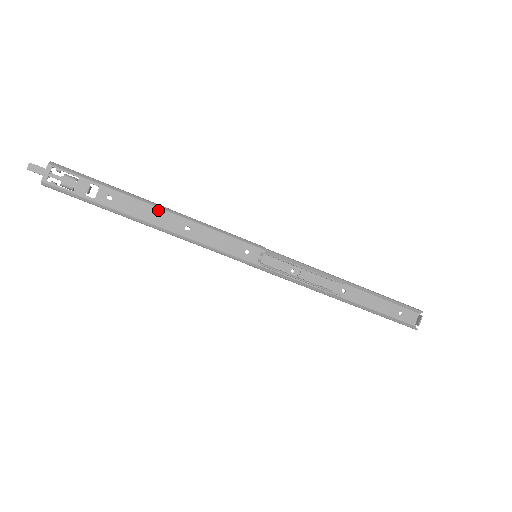
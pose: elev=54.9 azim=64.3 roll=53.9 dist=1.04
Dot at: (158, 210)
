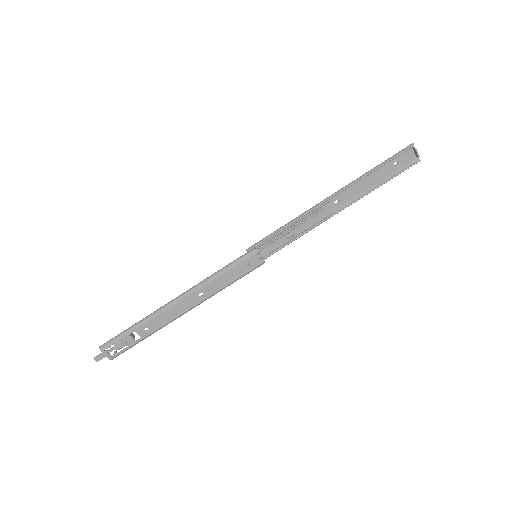
Dot at: (175, 306)
